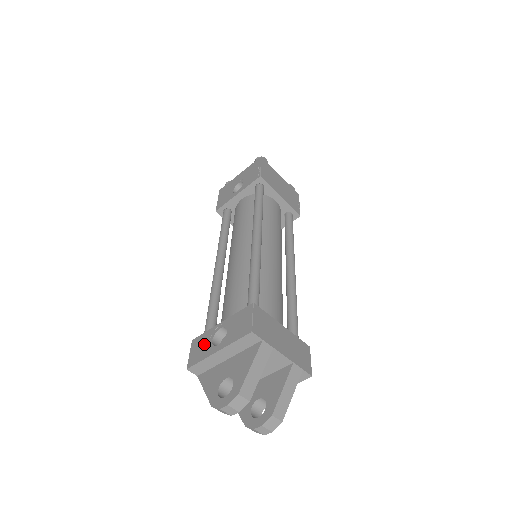
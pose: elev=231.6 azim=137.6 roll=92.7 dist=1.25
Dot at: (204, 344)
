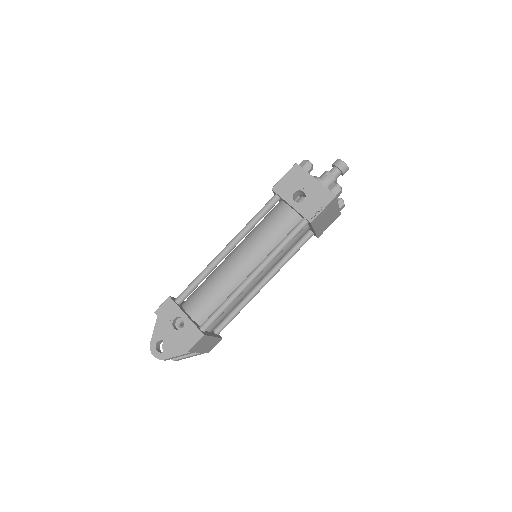
Dot at: (170, 313)
